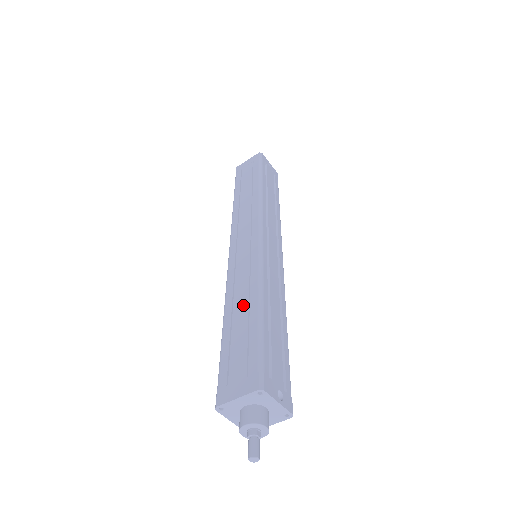
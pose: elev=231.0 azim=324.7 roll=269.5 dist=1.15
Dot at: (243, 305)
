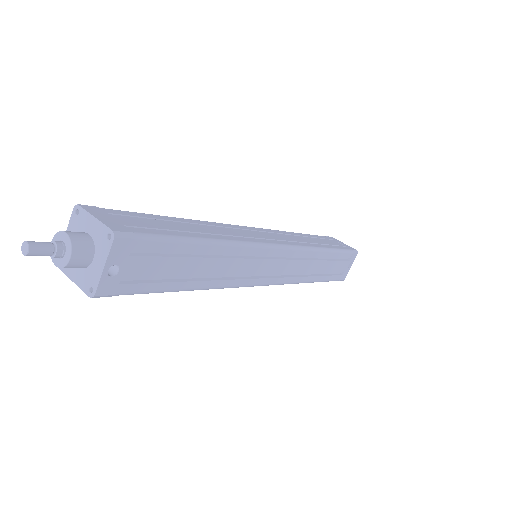
Dot at: (201, 229)
